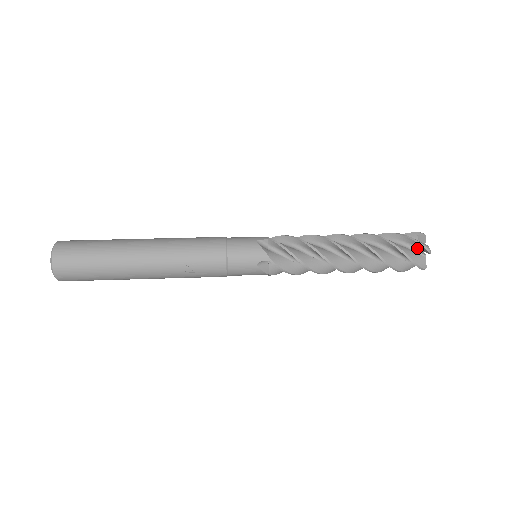
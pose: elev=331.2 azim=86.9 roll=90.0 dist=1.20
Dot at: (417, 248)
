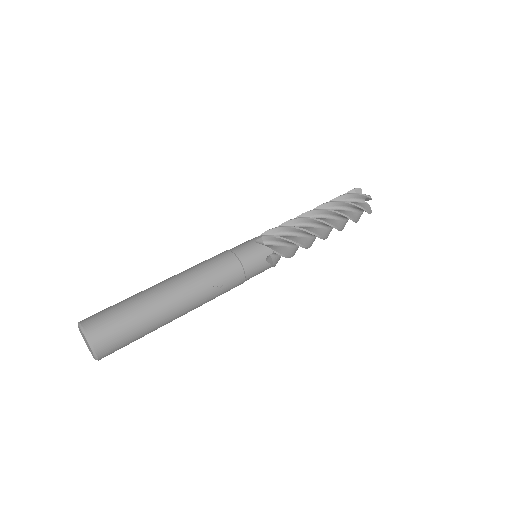
Dot at: (361, 199)
